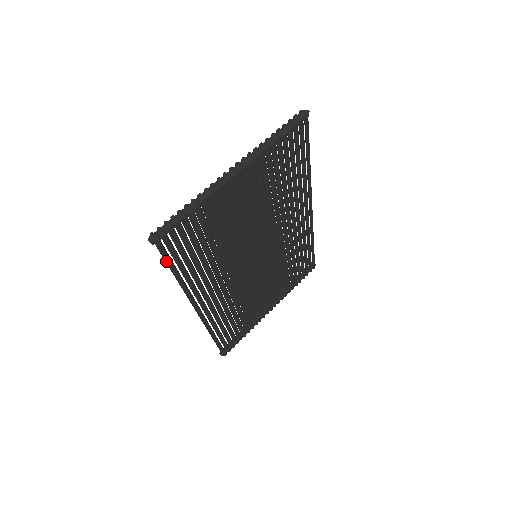
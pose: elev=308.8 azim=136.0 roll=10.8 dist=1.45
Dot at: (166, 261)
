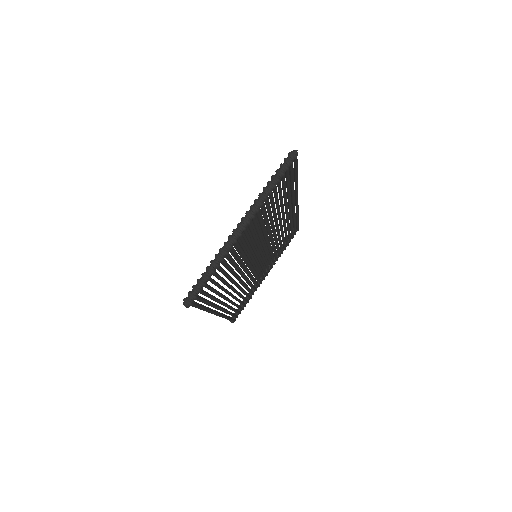
Dot at: occluded
